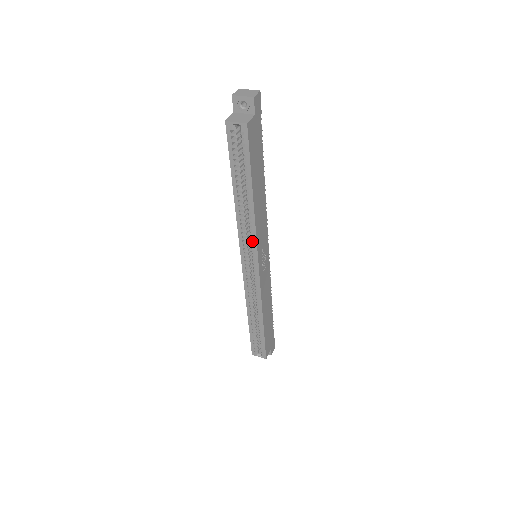
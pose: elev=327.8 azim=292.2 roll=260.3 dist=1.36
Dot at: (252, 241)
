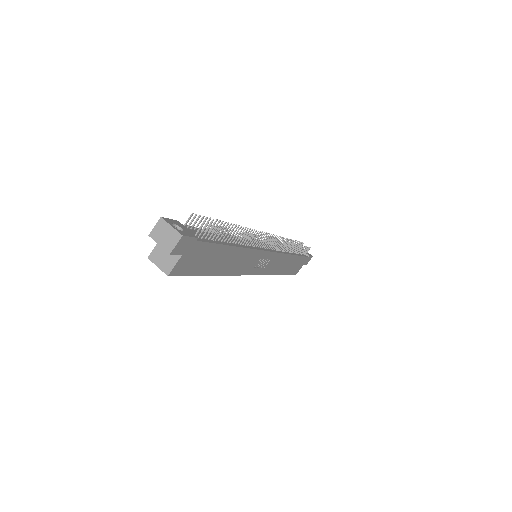
Dot at: occluded
